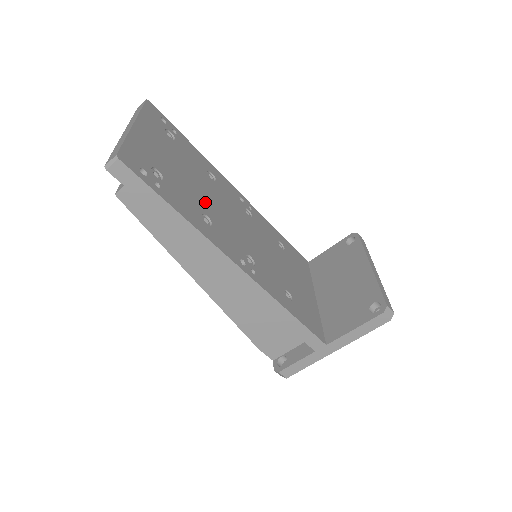
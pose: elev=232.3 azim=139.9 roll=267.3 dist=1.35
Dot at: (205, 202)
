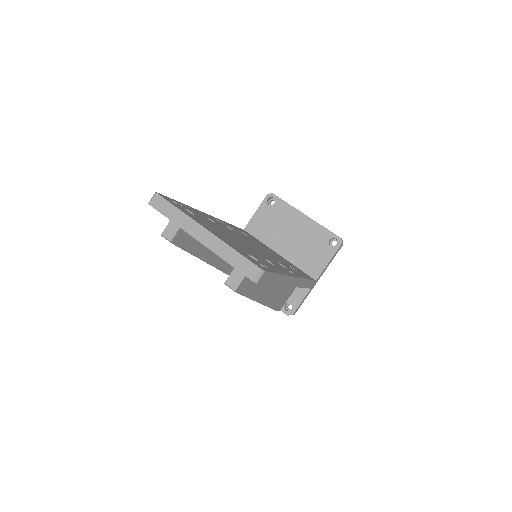
Dot at: (251, 249)
